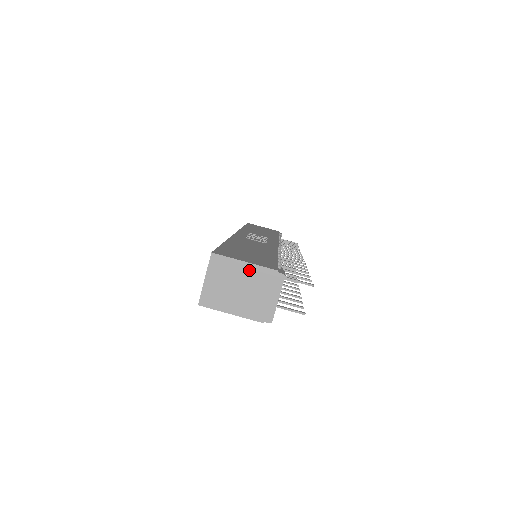
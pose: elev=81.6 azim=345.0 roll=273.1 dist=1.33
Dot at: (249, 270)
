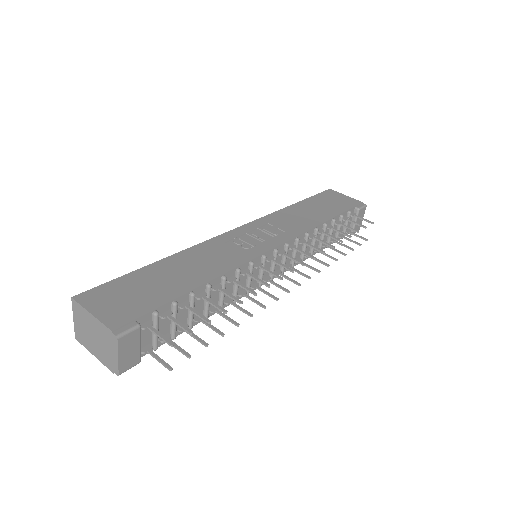
Dot at: (95, 322)
